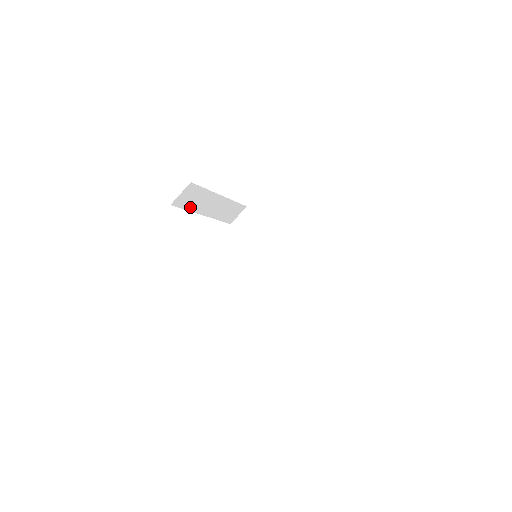
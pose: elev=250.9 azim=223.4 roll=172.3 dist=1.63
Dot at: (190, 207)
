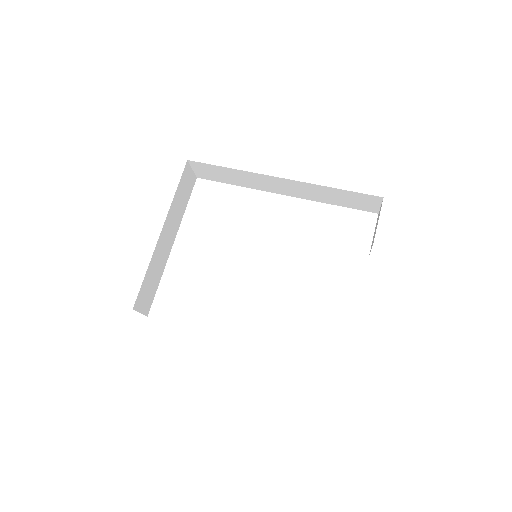
Dot at: (158, 279)
